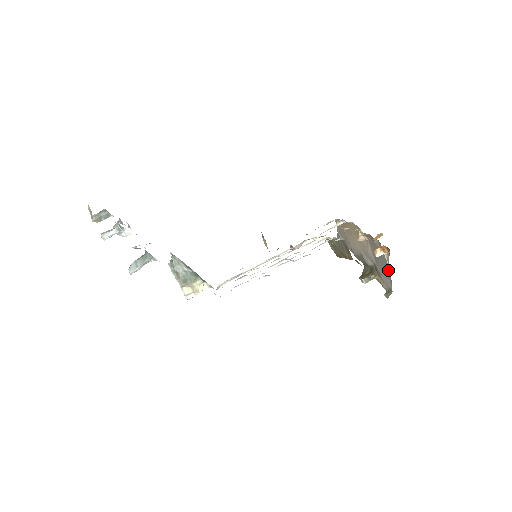
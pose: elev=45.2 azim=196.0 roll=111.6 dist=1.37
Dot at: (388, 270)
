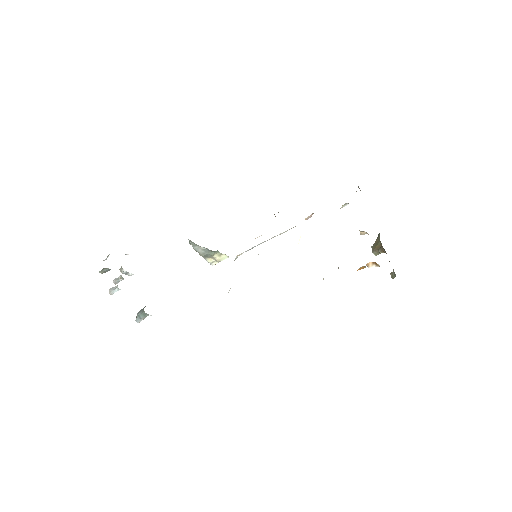
Dot at: occluded
